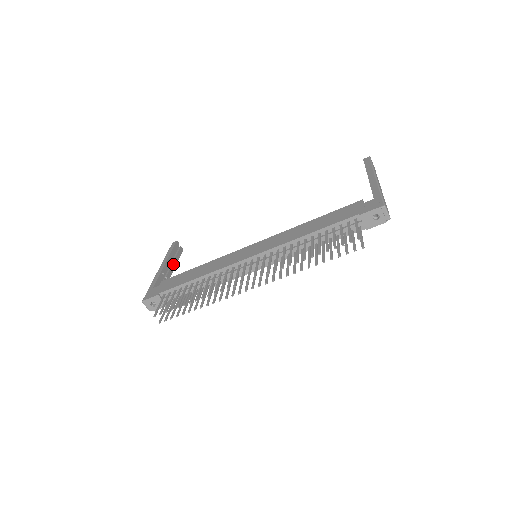
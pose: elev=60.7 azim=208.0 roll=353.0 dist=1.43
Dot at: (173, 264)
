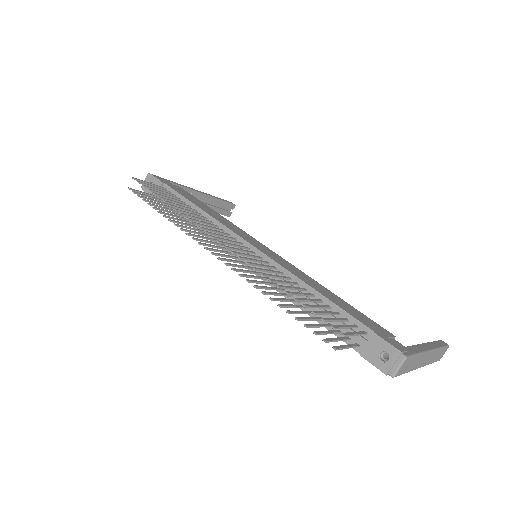
Dot at: (208, 206)
